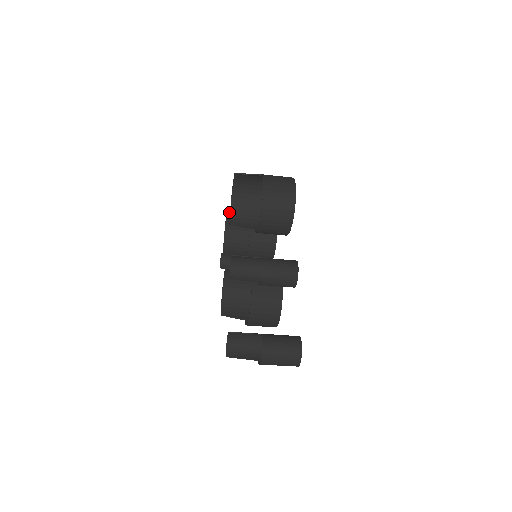
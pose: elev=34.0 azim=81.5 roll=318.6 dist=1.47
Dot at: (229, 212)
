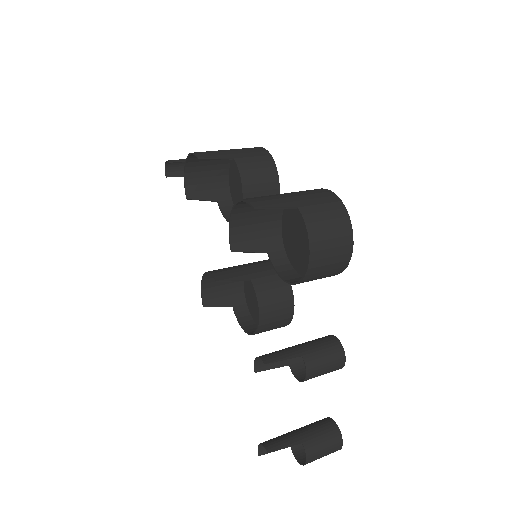
Dot at: (199, 155)
